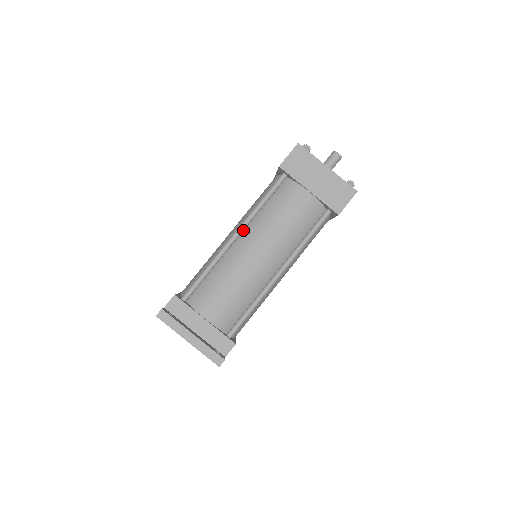
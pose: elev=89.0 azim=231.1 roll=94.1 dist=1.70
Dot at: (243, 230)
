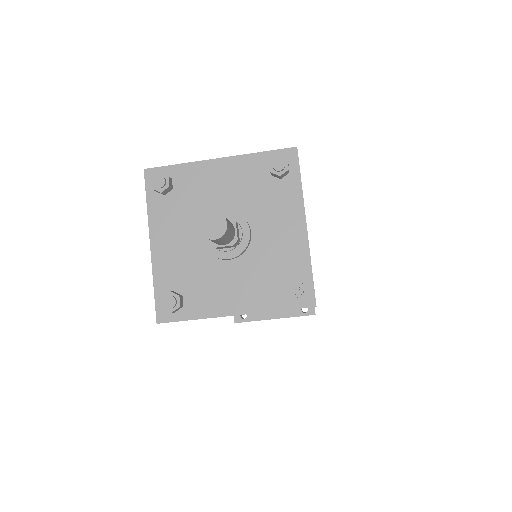
Dot at: occluded
